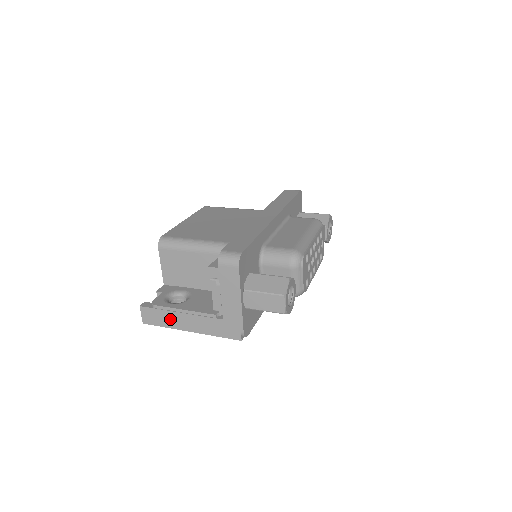
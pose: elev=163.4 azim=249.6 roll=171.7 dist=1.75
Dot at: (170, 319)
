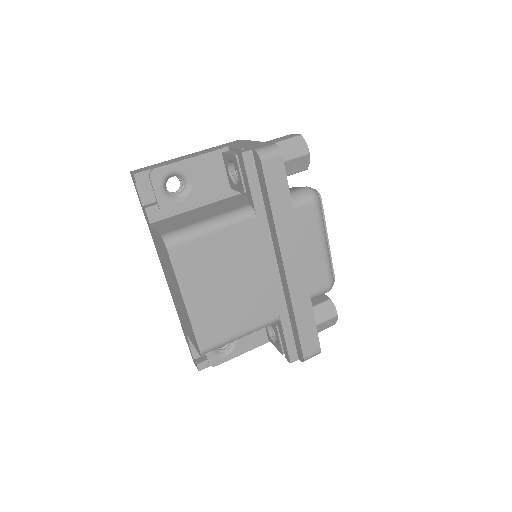
Dot at: occluded
